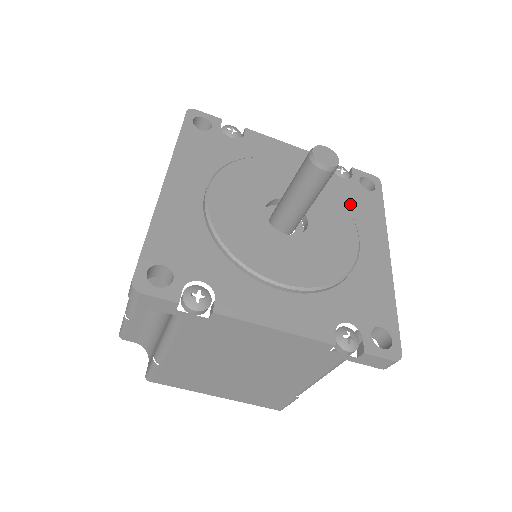
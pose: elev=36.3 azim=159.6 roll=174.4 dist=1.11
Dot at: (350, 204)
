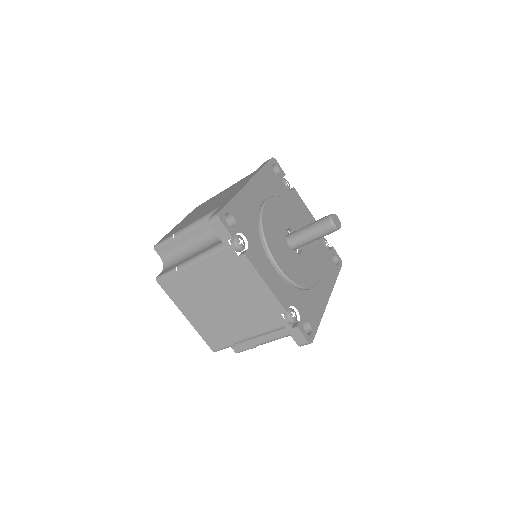
Dot at: (323, 261)
